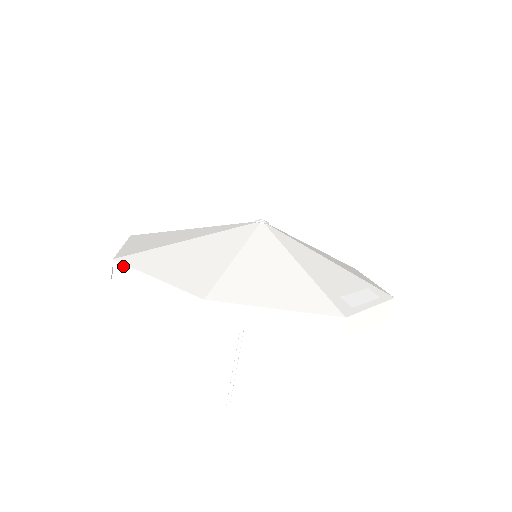
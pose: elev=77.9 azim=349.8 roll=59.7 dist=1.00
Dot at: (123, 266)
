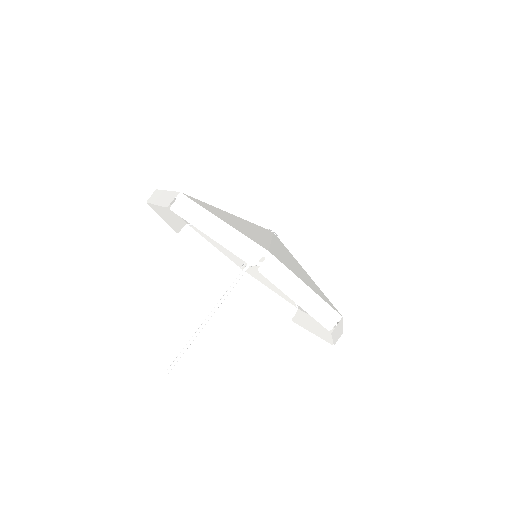
Dot at: (190, 201)
